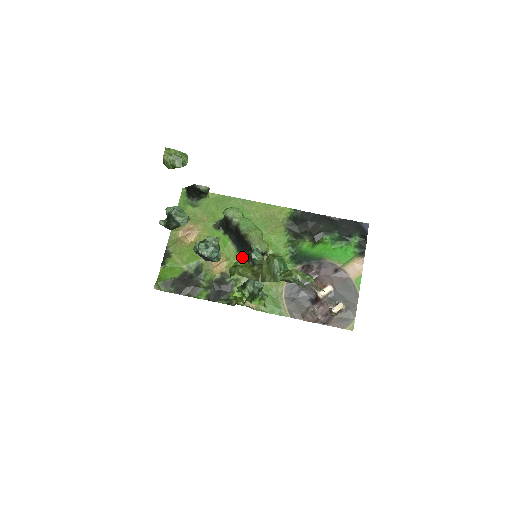
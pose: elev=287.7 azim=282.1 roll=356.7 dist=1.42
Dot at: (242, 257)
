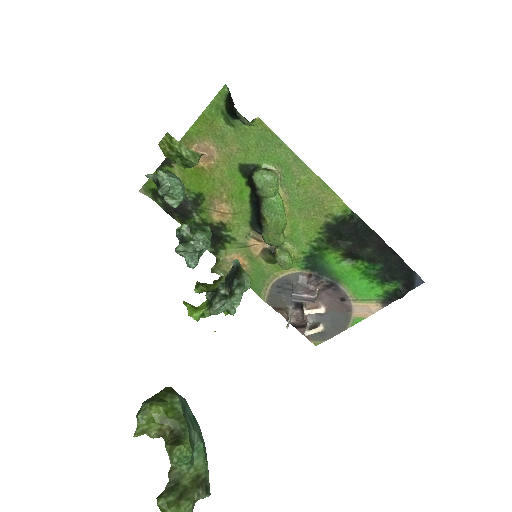
Dot at: (233, 260)
